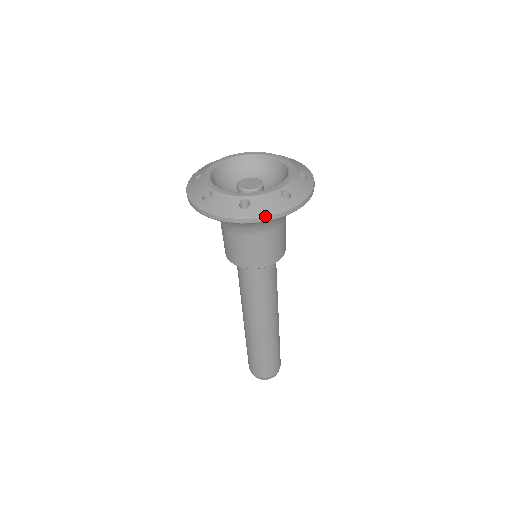
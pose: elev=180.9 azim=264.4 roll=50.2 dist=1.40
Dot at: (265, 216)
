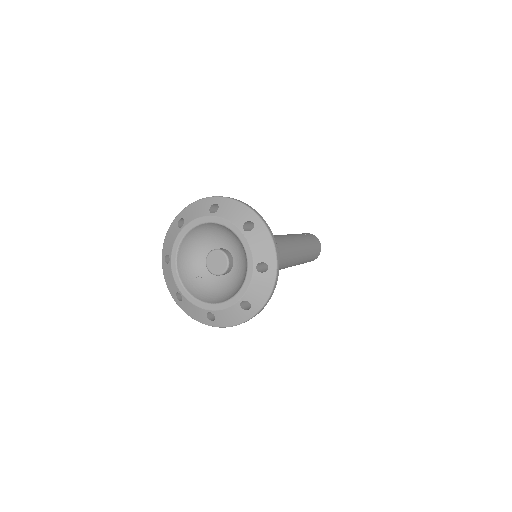
Dot at: (231, 326)
